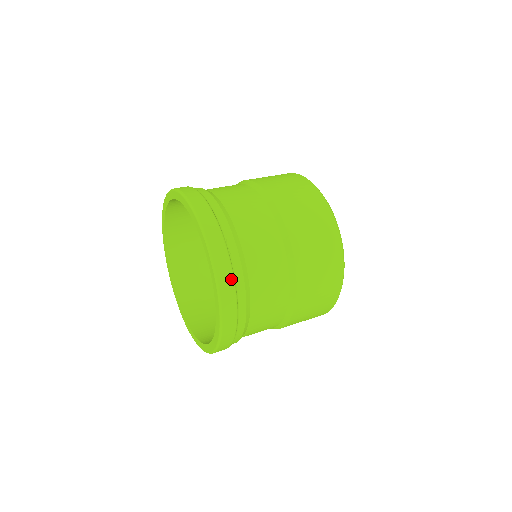
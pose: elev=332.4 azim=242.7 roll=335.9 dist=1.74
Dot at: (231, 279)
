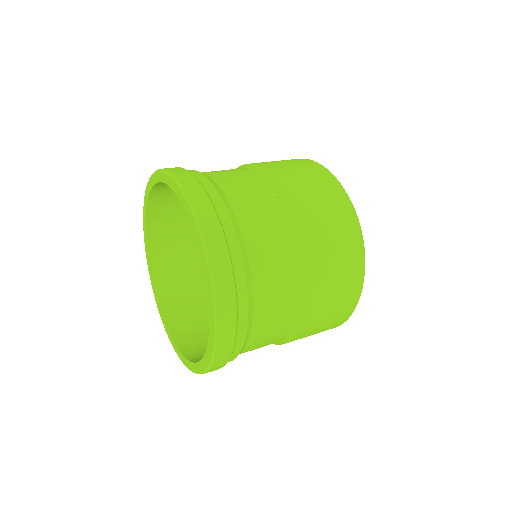
Dot at: (229, 270)
